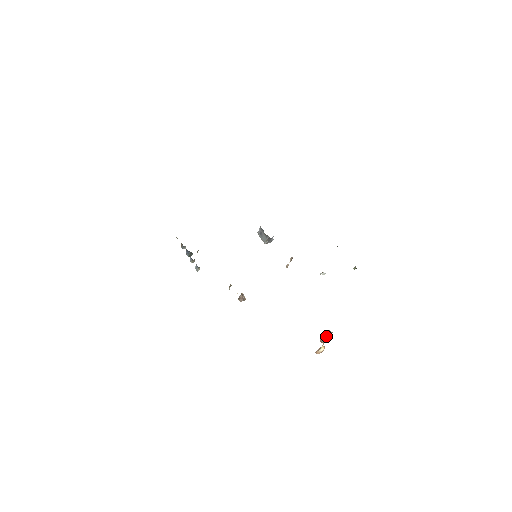
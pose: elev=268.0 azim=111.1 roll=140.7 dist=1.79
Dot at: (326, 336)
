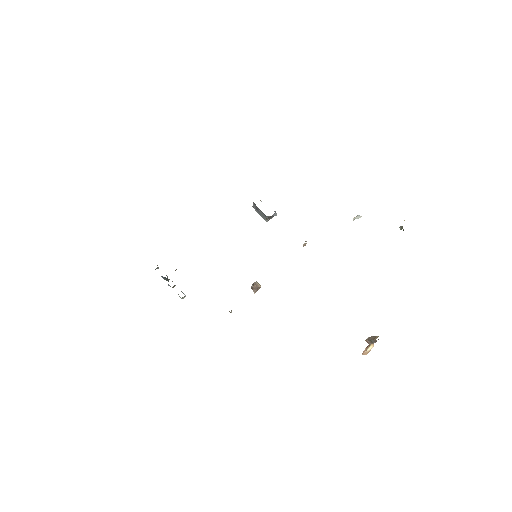
Dot at: (373, 342)
